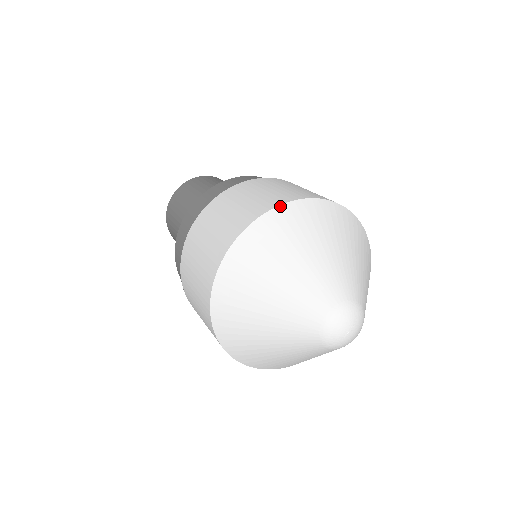
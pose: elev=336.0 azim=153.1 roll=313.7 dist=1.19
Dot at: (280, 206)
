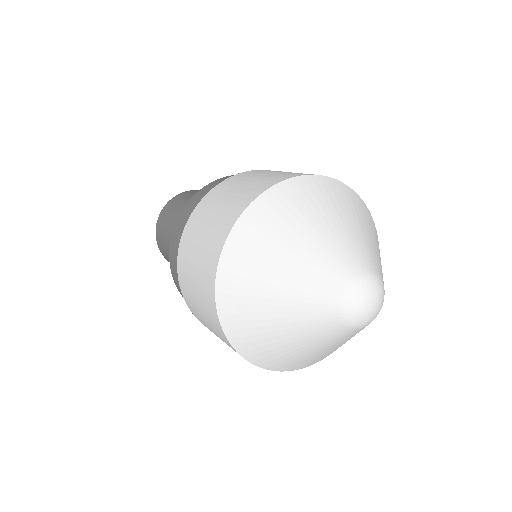
Dot at: (349, 187)
